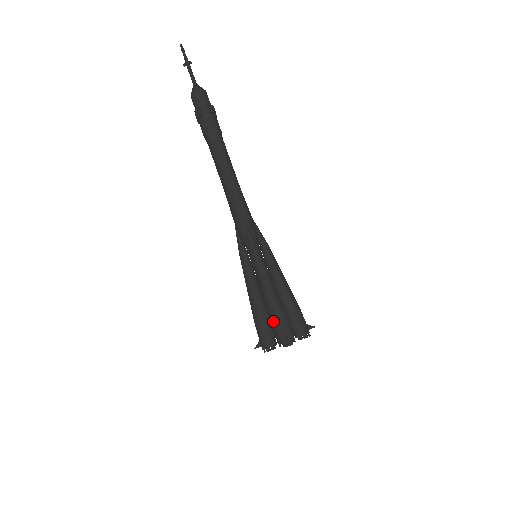
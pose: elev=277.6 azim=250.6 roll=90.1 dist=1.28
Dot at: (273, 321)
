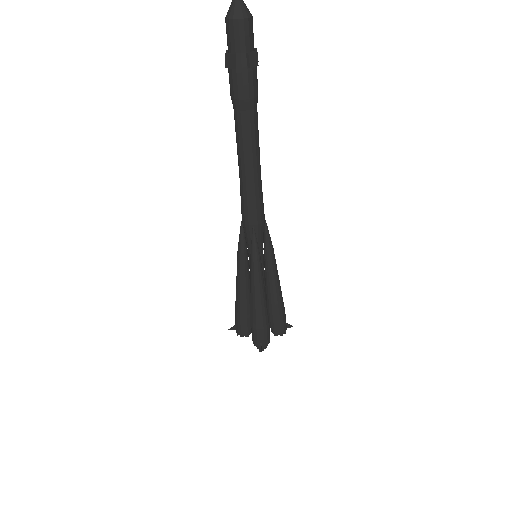
Dot at: (253, 329)
